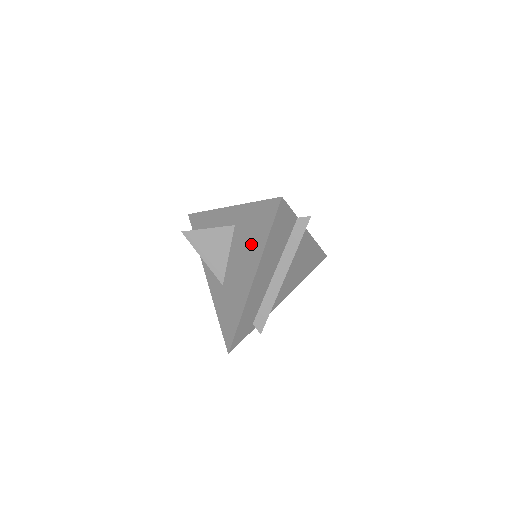
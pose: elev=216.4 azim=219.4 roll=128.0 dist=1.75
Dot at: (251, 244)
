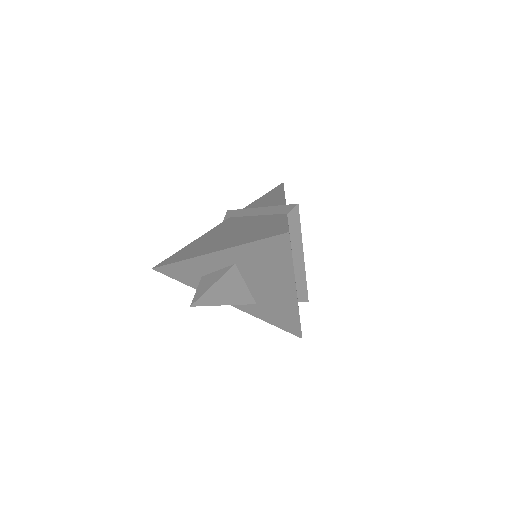
Dot at: (272, 272)
